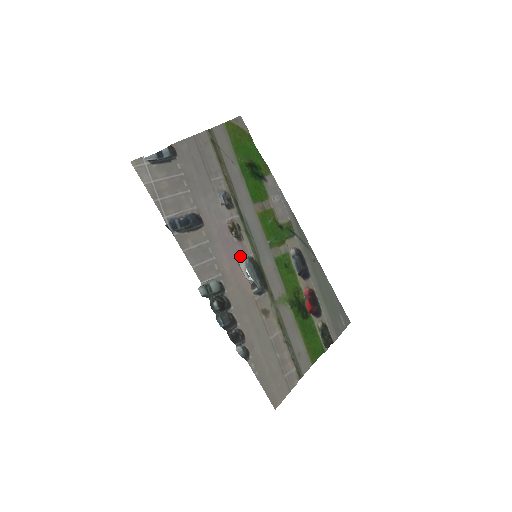
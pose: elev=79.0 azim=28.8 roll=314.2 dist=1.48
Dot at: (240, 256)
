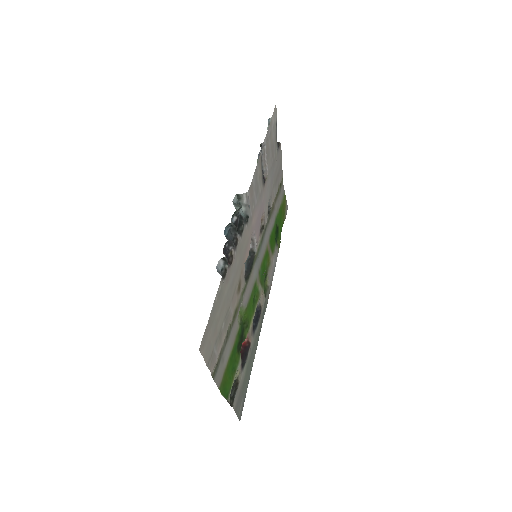
Dot at: (256, 235)
